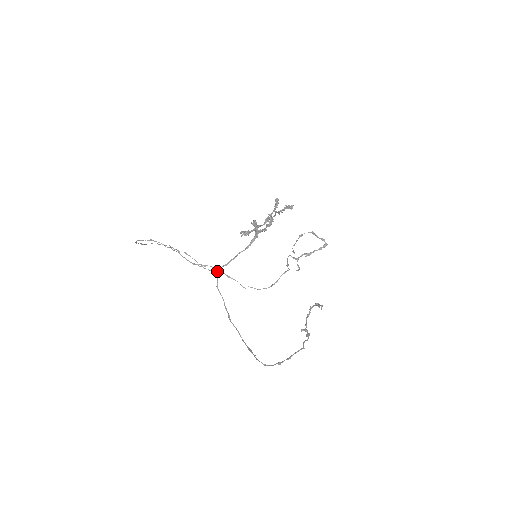
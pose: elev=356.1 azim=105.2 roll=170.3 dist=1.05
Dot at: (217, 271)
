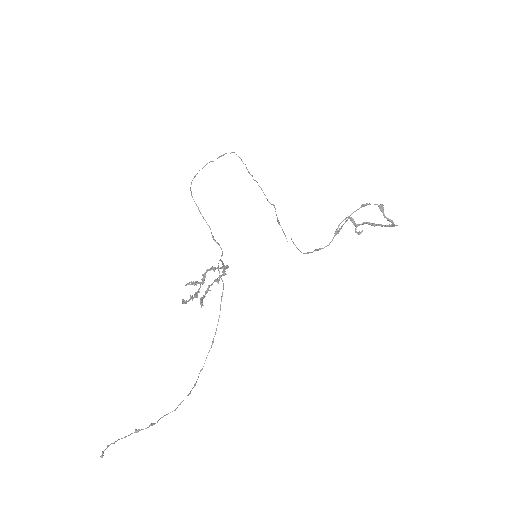
Dot at: occluded
